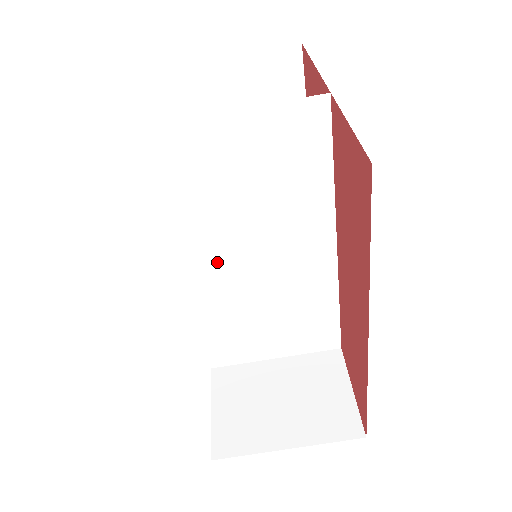
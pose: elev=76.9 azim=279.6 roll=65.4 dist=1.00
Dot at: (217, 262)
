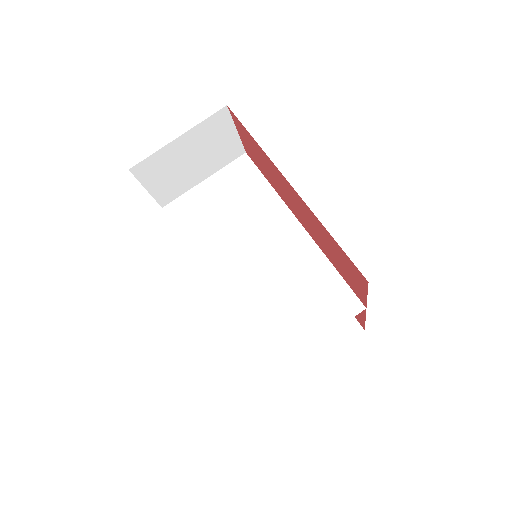
Dot at: (230, 263)
